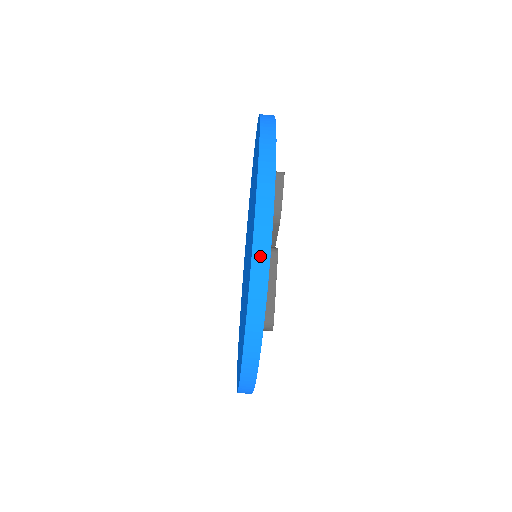
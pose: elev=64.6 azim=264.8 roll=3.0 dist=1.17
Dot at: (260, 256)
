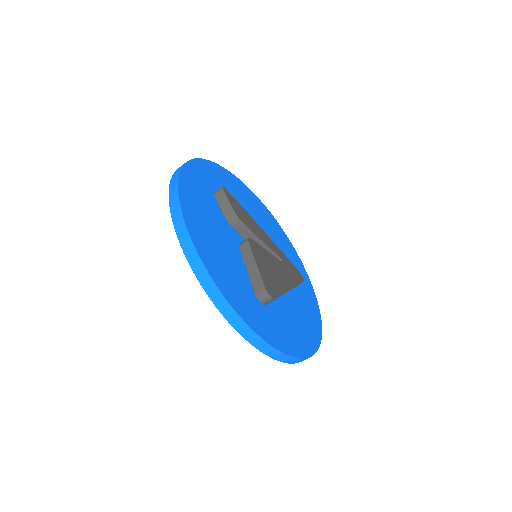
Dot at: (186, 245)
